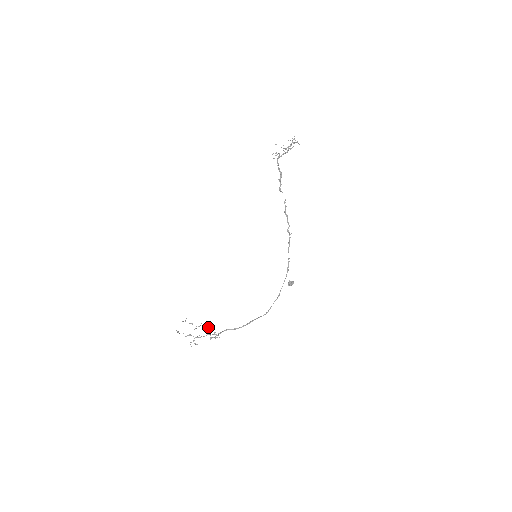
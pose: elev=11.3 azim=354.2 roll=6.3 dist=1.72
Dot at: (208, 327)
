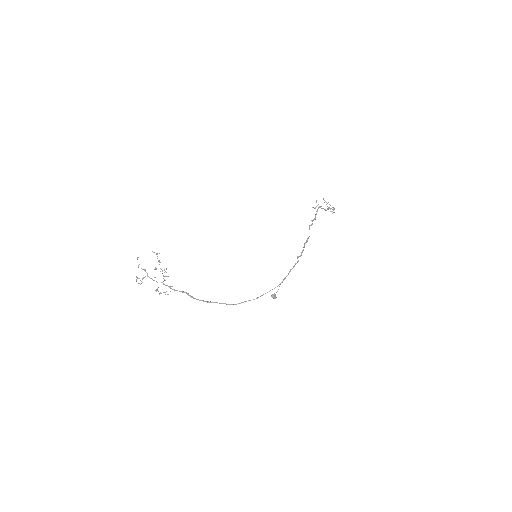
Dot at: occluded
